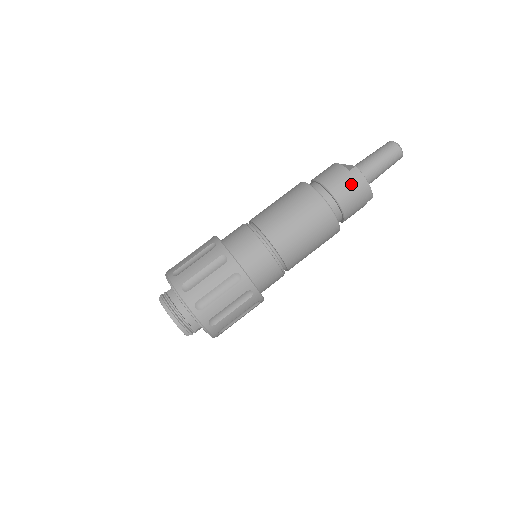
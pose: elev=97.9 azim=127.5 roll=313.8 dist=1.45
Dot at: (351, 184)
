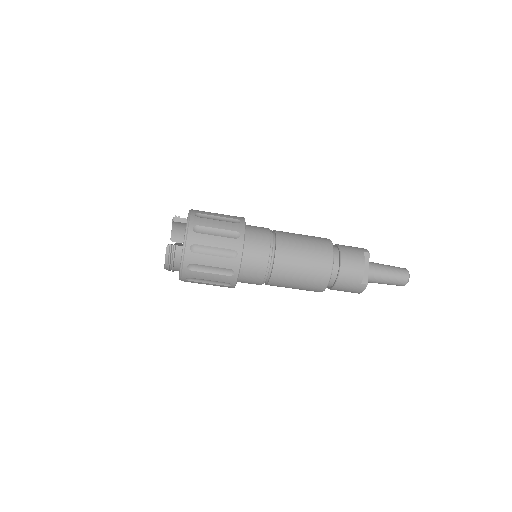
Dot at: (351, 289)
